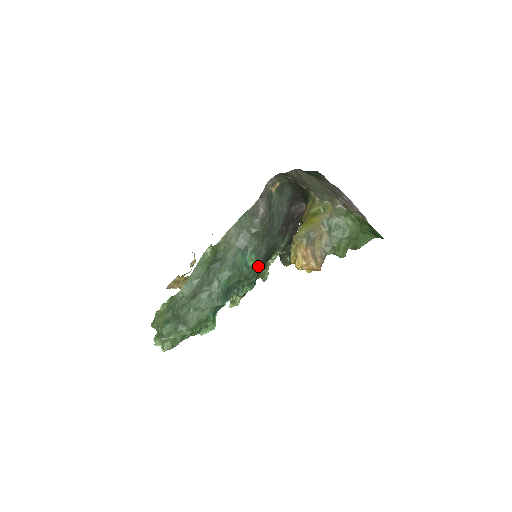
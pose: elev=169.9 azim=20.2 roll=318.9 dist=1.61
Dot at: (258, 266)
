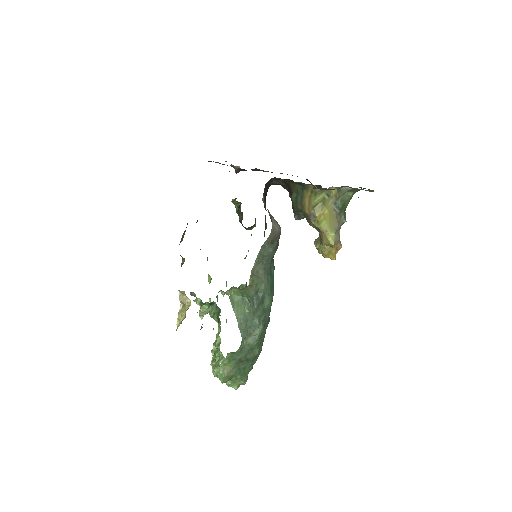
Dot at: occluded
